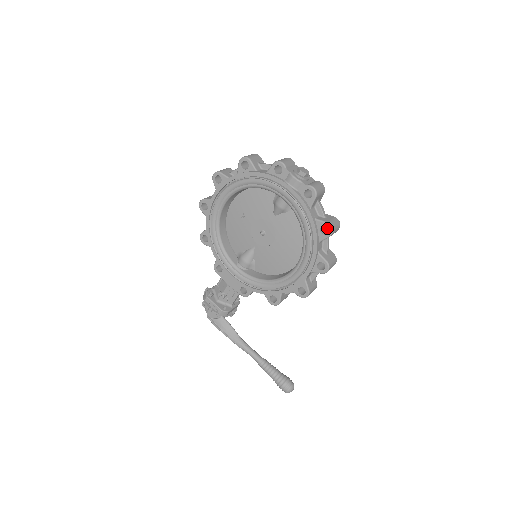
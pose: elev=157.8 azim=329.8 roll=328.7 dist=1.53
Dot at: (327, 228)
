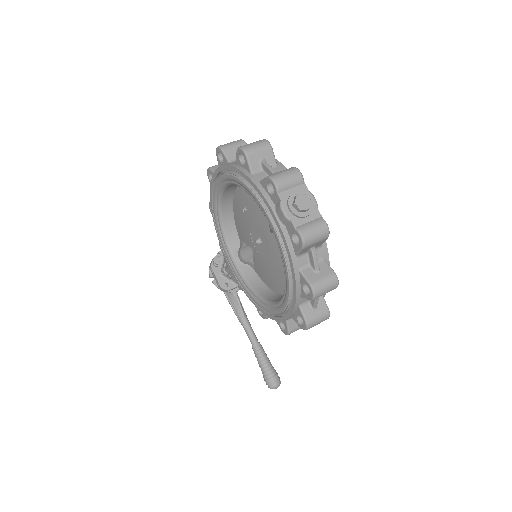
Dot at: occluded
